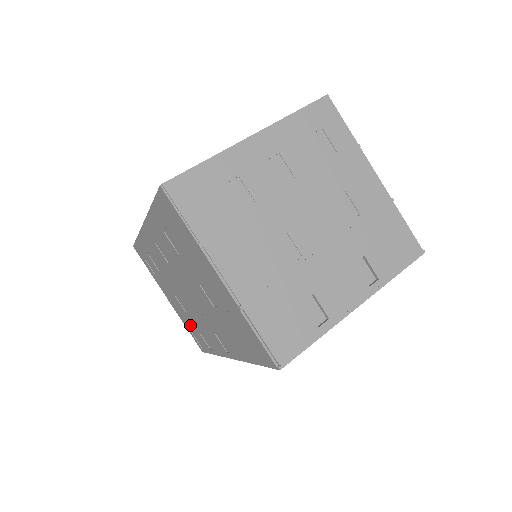
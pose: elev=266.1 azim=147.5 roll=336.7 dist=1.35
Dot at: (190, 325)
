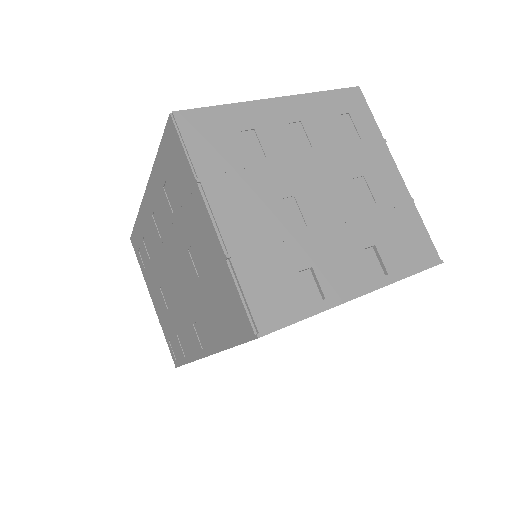
Dot at: (169, 329)
